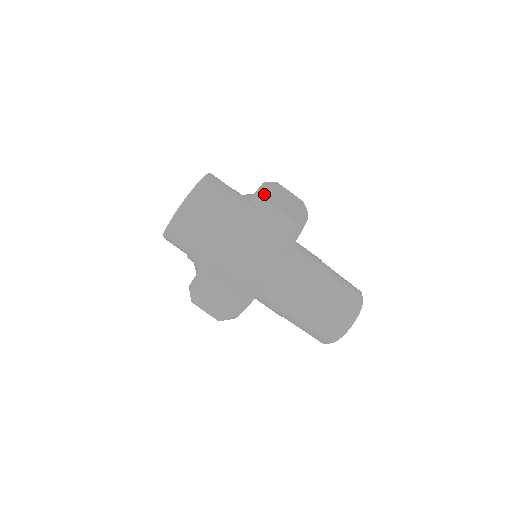
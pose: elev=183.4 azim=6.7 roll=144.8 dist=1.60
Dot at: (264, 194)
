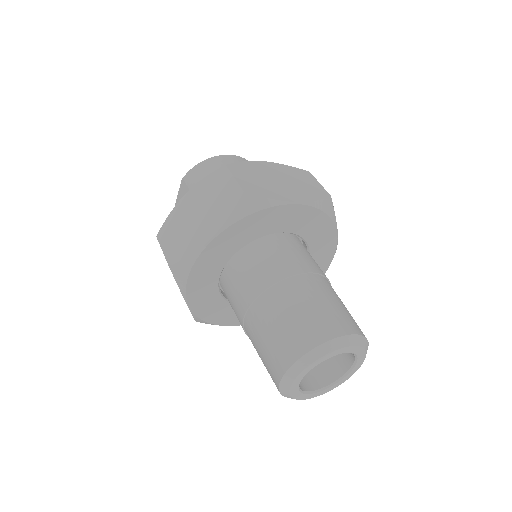
Dot at: occluded
